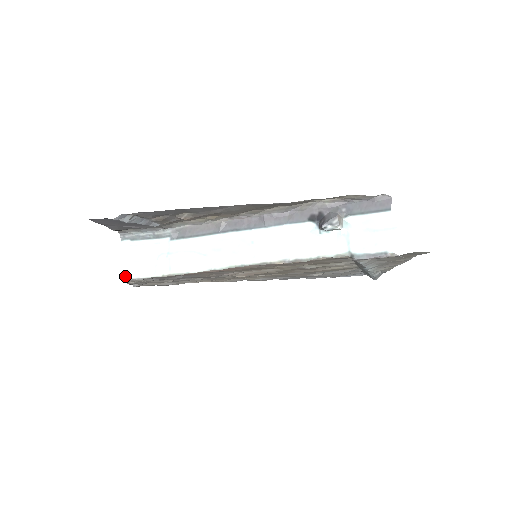
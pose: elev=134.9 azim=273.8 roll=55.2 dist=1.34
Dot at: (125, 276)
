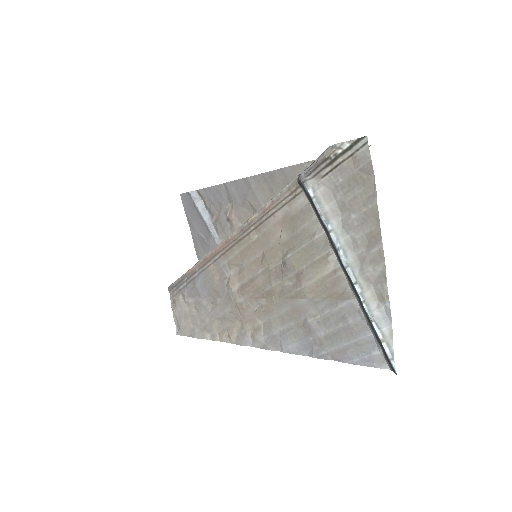
Dot at: occluded
